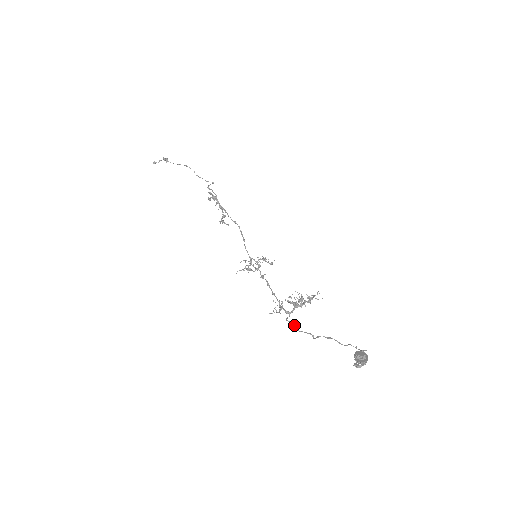
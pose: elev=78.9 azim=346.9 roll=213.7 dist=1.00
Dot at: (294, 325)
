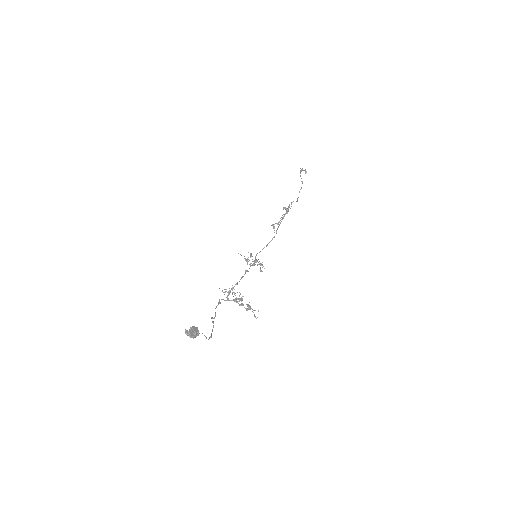
Dot at: (218, 304)
